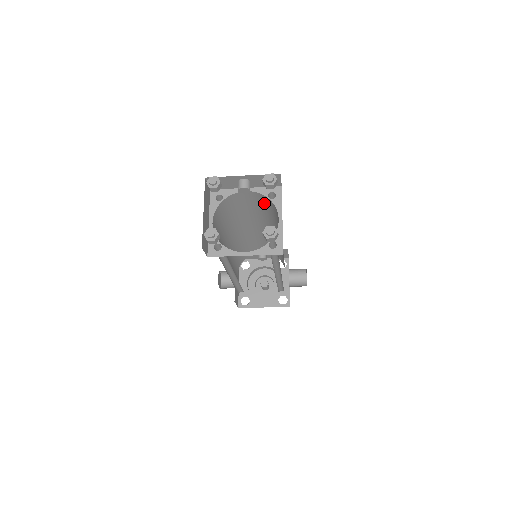
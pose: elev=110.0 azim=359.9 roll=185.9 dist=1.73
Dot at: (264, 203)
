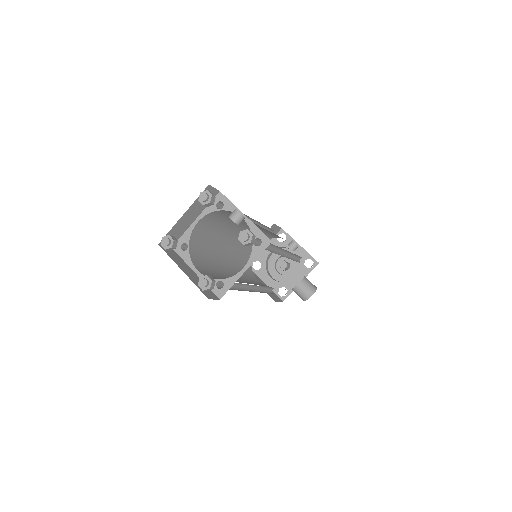
Dot at: occluded
